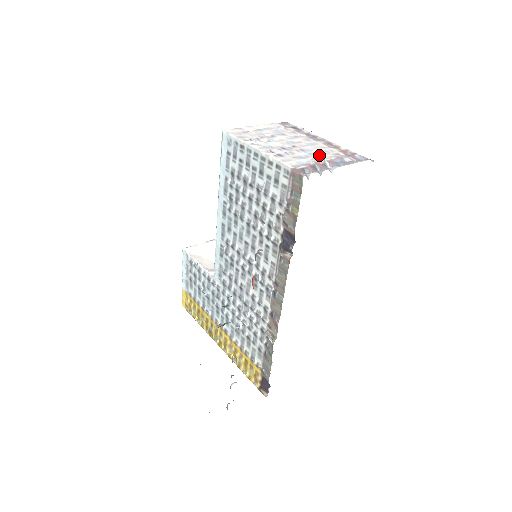
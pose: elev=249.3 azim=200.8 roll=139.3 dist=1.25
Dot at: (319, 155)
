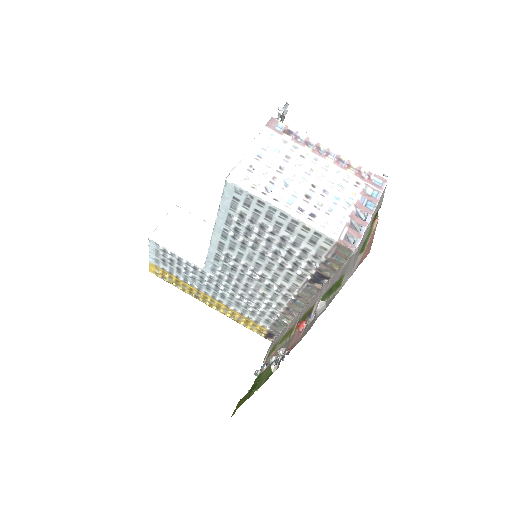
Dot at: (344, 196)
